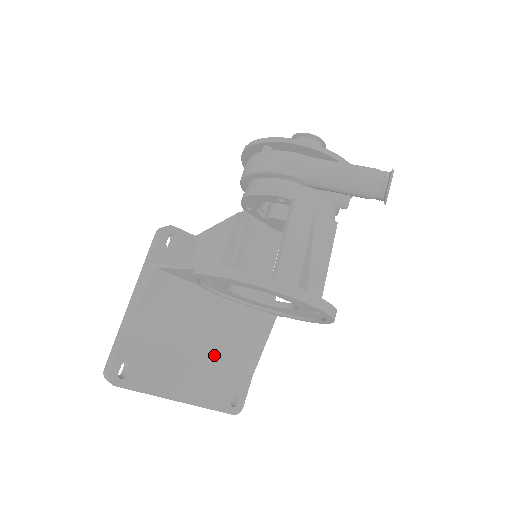
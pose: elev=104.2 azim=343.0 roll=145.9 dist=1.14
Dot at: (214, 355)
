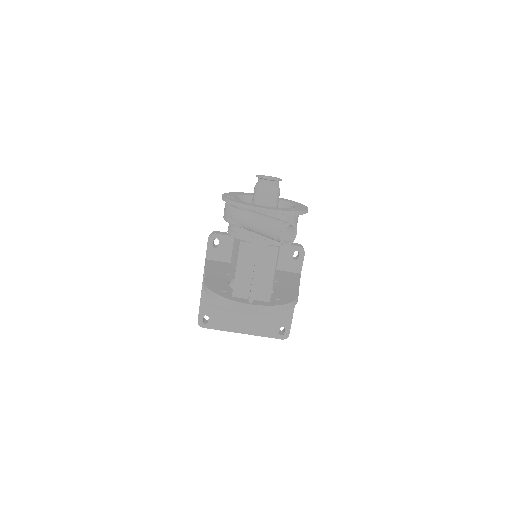
Dot at: occluded
